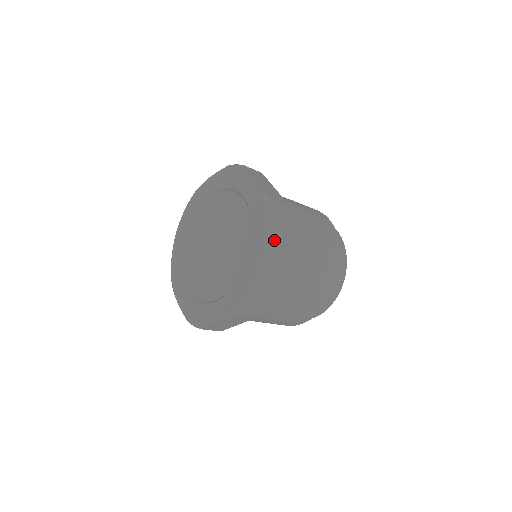
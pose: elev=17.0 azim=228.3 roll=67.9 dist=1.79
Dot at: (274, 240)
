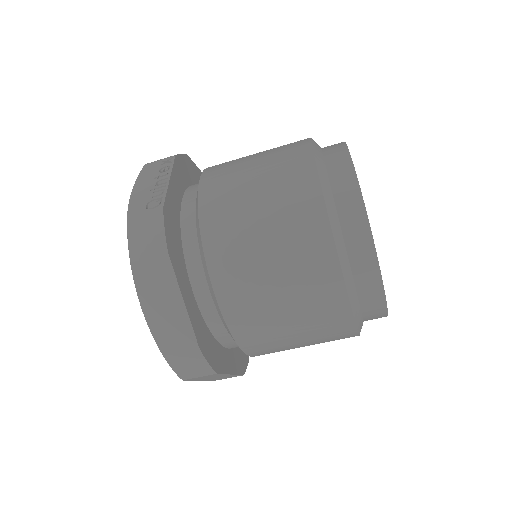
Dot at: (146, 280)
